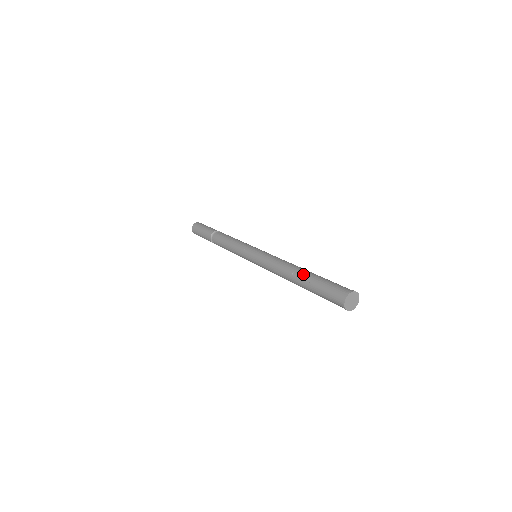
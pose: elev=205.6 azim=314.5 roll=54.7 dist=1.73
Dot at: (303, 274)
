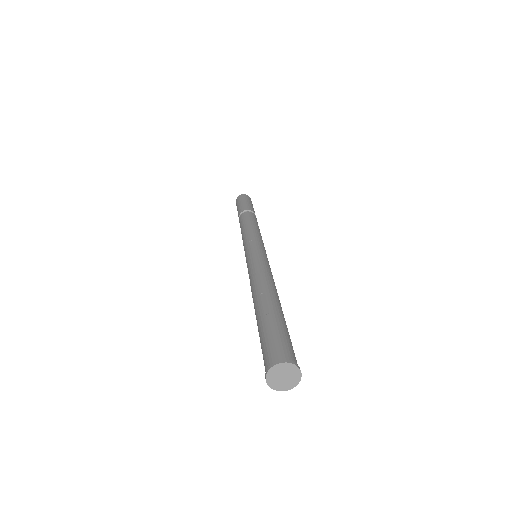
Dot at: (271, 302)
